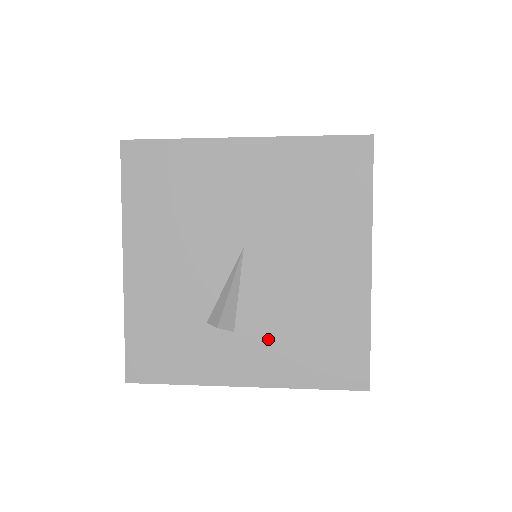
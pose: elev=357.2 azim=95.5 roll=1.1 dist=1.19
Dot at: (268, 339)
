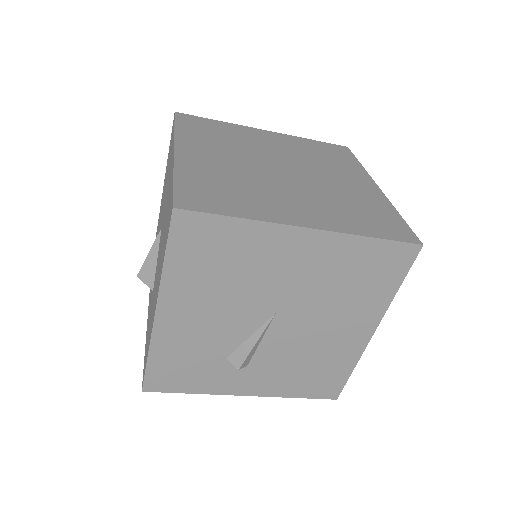
Dot at: (274, 370)
